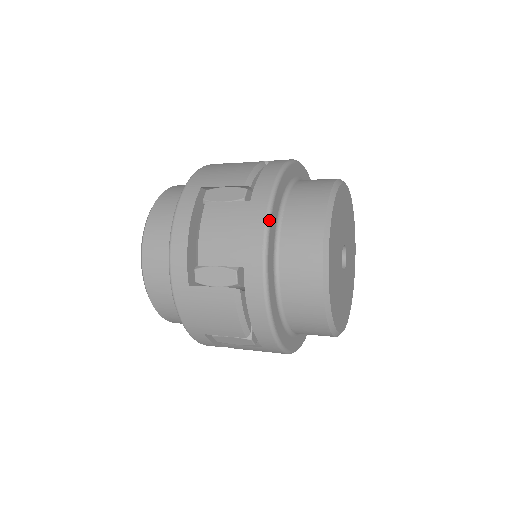
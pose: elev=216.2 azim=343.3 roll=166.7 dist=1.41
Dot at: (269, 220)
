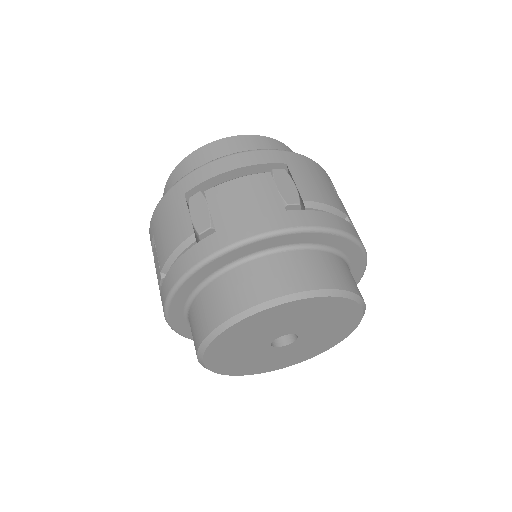
Dot at: (168, 321)
